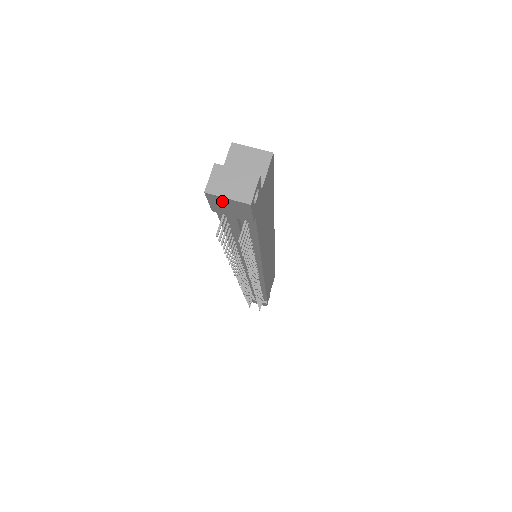
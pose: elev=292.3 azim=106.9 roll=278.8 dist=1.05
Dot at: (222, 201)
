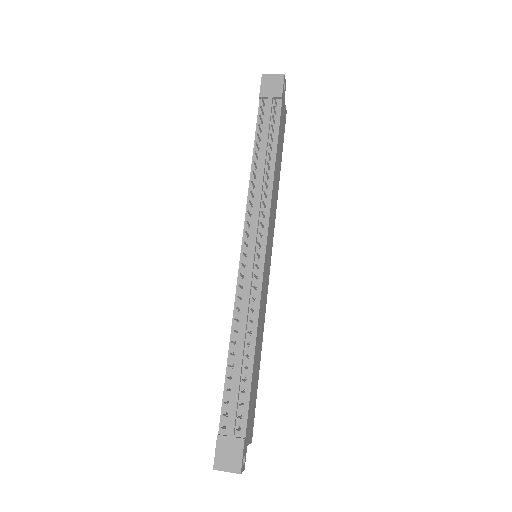
Dot at: (269, 79)
